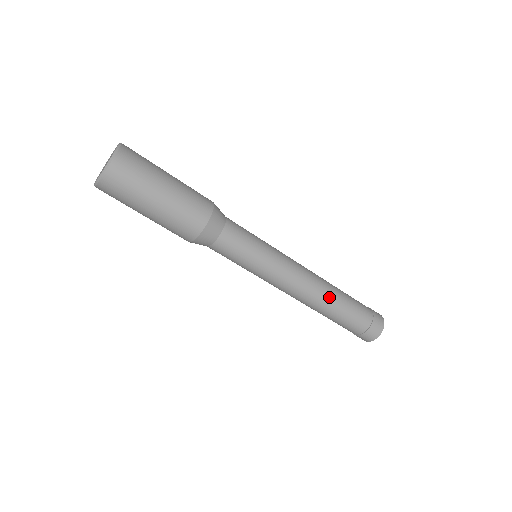
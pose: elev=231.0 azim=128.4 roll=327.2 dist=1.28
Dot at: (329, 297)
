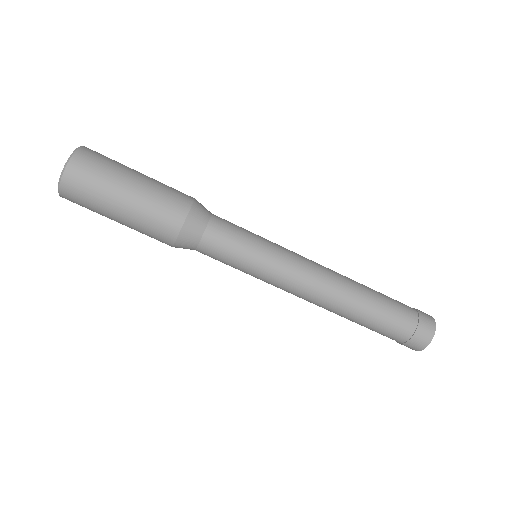
Dot at: (355, 282)
